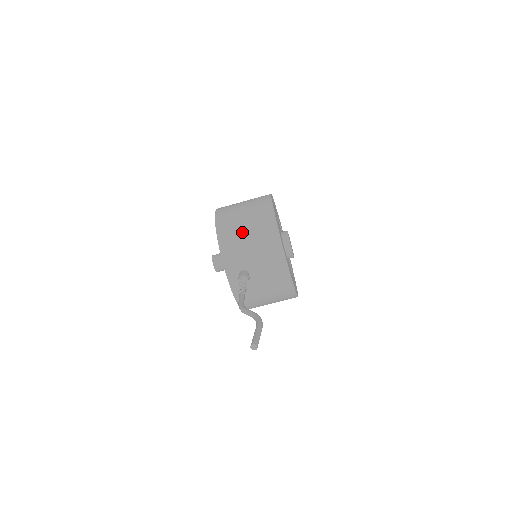
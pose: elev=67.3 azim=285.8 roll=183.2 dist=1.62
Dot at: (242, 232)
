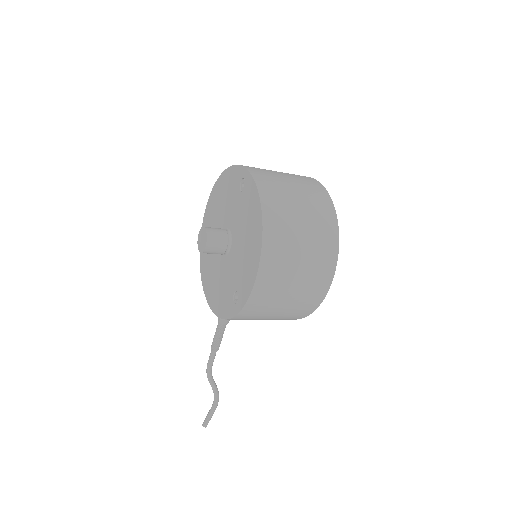
Dot at: occluded
